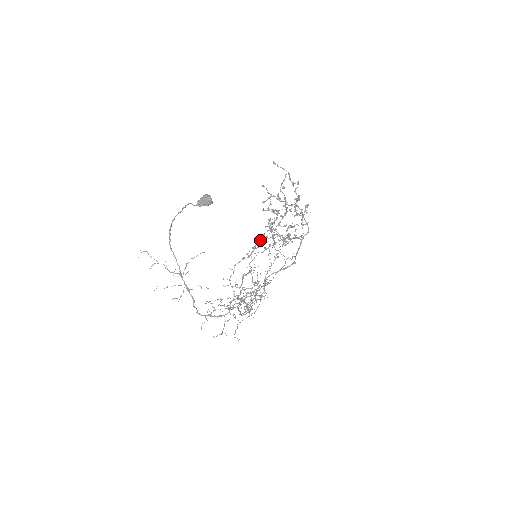
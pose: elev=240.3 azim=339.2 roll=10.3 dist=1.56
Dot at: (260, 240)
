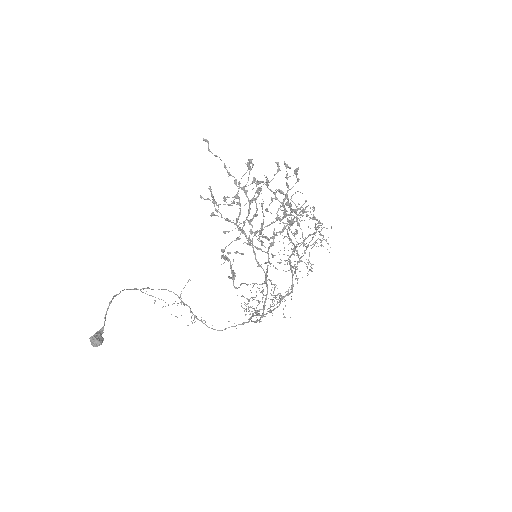
Dot at: occluded
